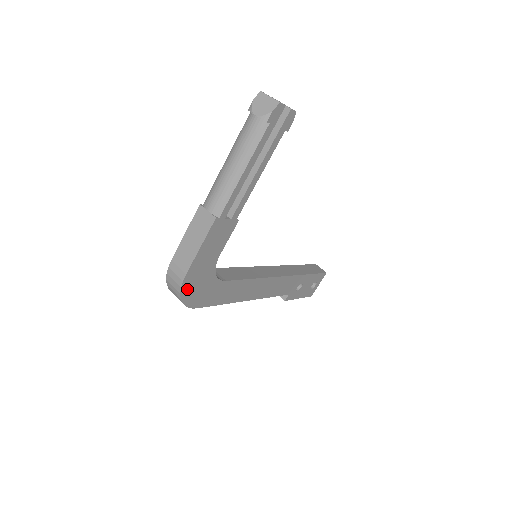
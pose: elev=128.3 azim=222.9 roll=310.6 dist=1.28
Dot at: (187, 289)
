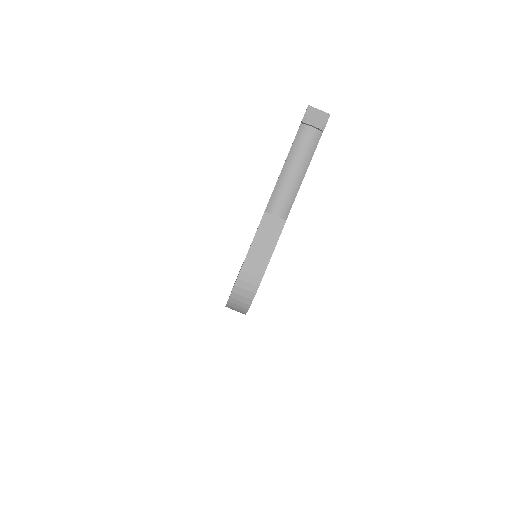
Dot at: occluded
